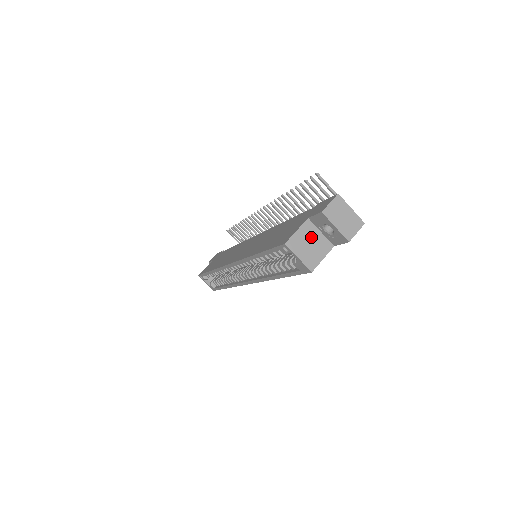
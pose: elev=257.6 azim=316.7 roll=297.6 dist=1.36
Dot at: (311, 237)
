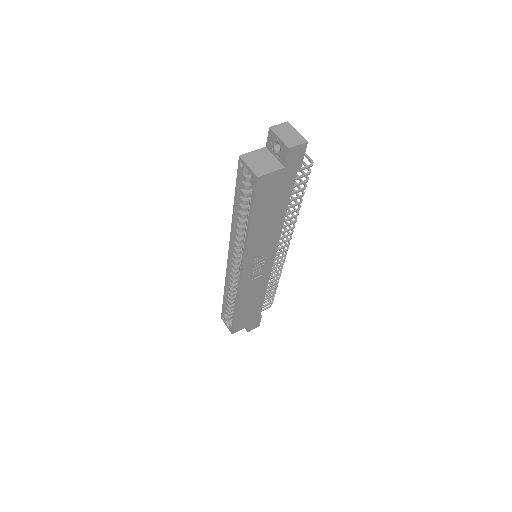
Dot at: (264, 157)
